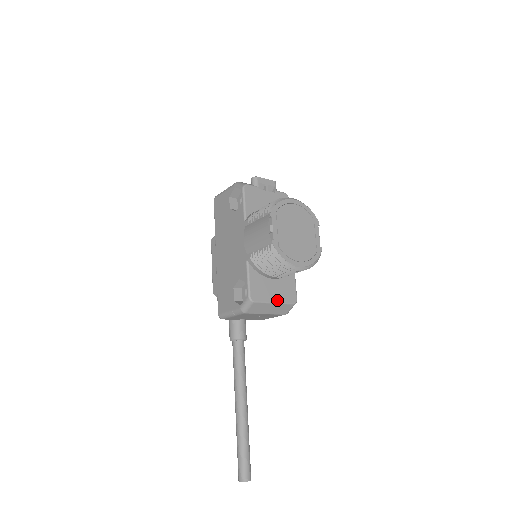
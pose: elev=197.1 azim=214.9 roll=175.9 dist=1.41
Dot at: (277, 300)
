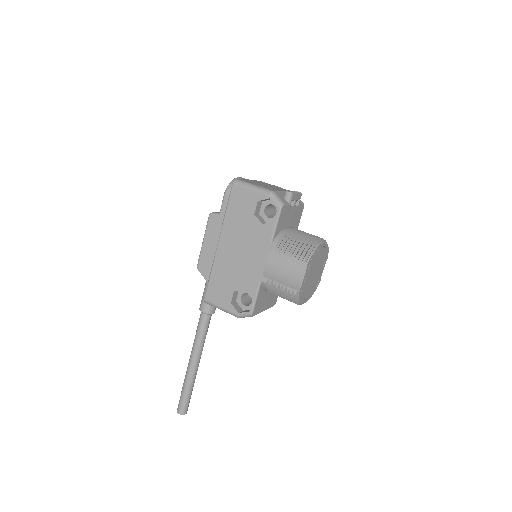
Dot at: (266, 308)
